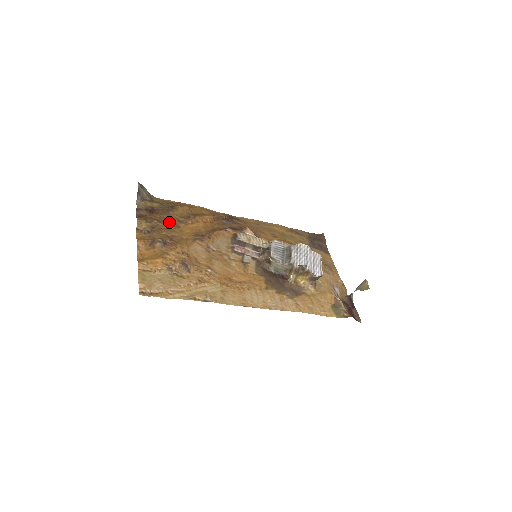
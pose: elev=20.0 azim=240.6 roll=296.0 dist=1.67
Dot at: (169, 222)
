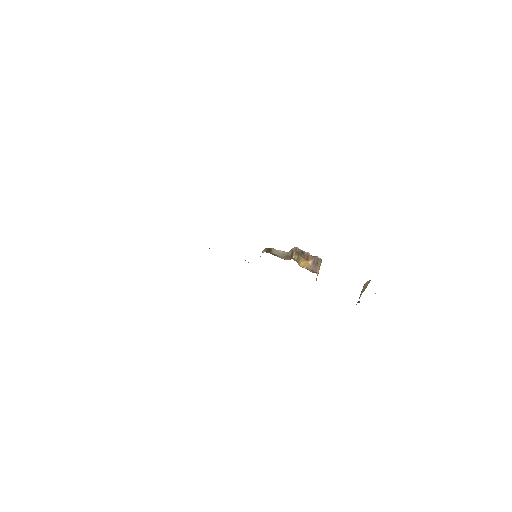
Dot at: occluded
